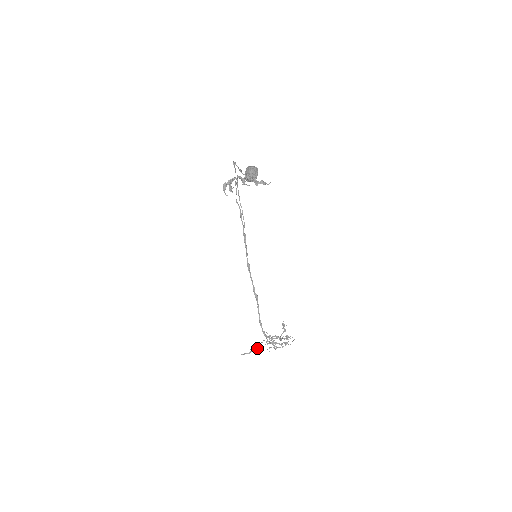
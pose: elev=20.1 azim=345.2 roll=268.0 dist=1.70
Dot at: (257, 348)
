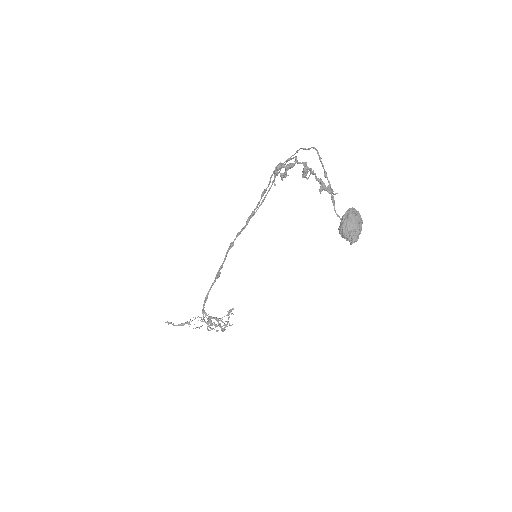
Dot at: occluded
